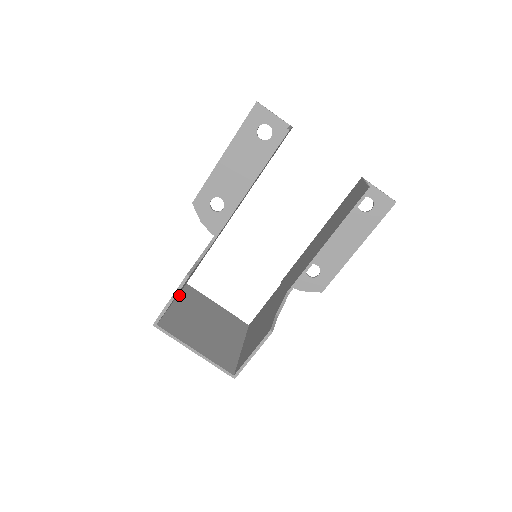
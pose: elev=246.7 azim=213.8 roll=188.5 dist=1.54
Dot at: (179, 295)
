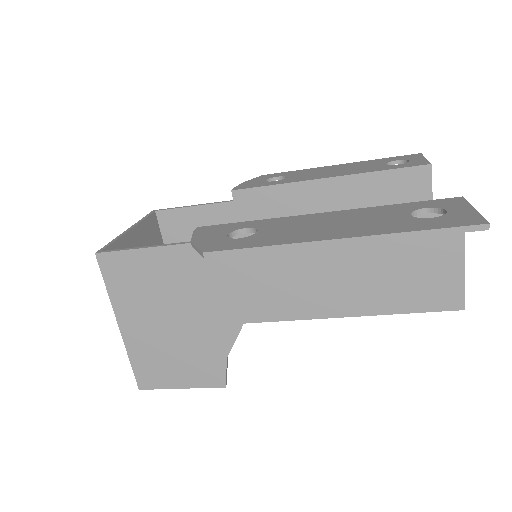
Dot at: (117, 297)
